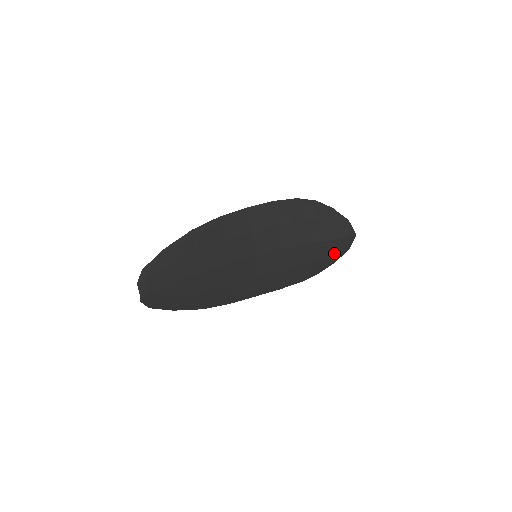
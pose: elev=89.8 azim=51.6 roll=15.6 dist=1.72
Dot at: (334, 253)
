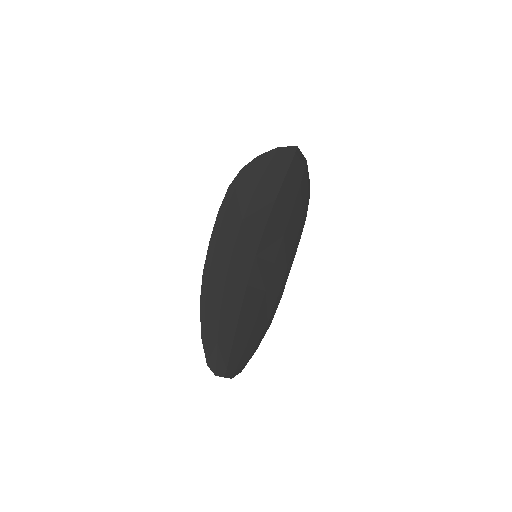
Dot at: (300, 177)
